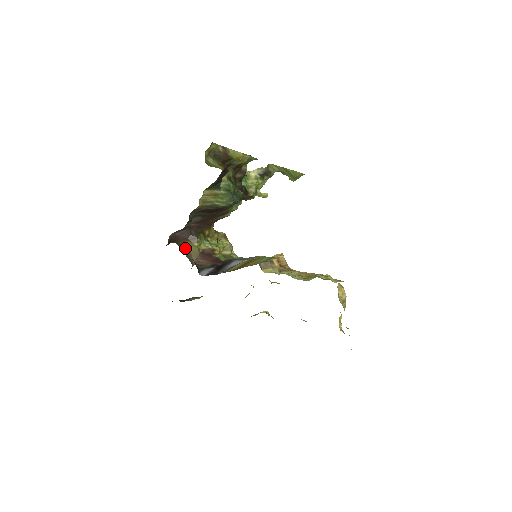
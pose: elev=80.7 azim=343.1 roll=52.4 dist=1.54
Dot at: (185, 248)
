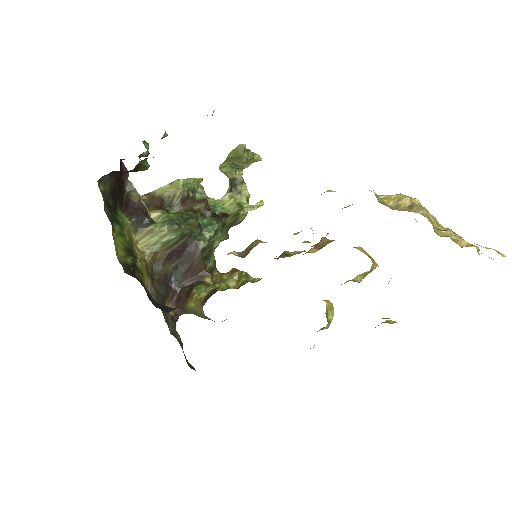
Dot at: (195, 311)
